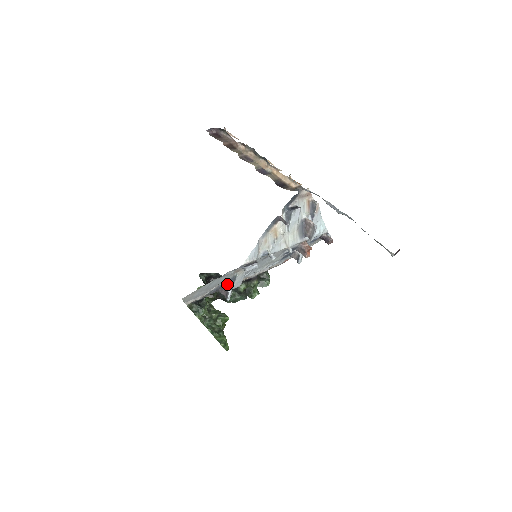
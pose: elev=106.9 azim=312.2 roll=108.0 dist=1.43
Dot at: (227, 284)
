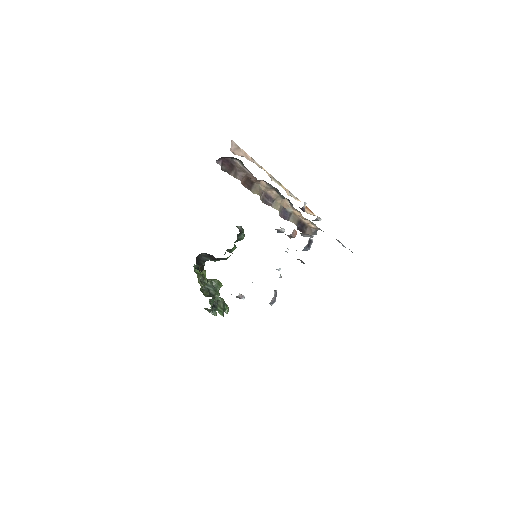
Dot at: occluded
